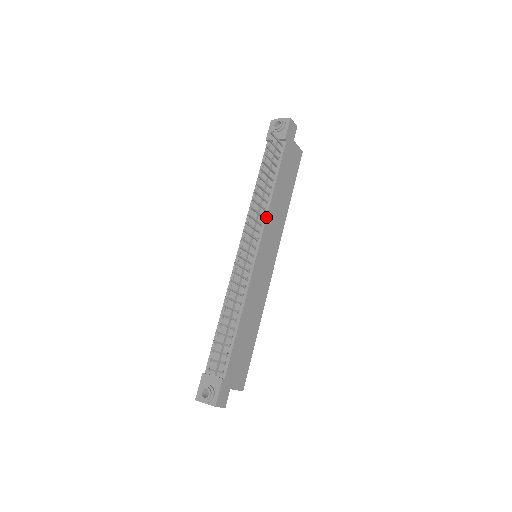
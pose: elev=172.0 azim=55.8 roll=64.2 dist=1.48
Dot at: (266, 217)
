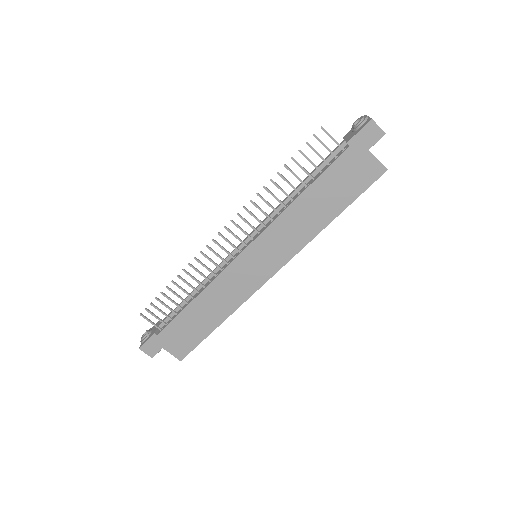
Dot at: (272, 221)
